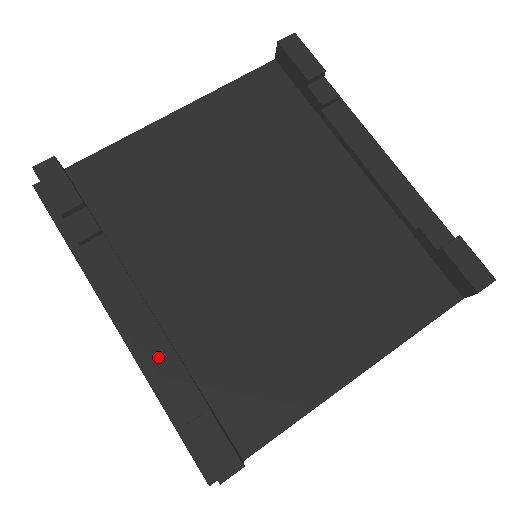
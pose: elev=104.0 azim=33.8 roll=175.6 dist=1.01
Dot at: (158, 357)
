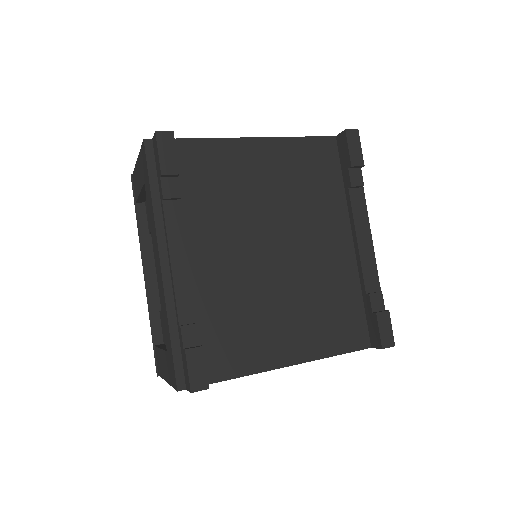
Dot at: (182, 298)
